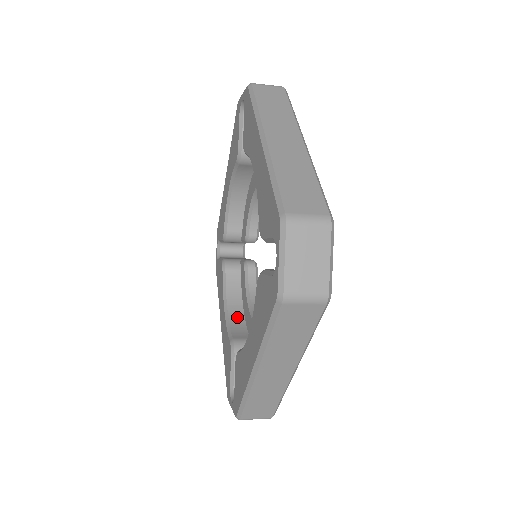
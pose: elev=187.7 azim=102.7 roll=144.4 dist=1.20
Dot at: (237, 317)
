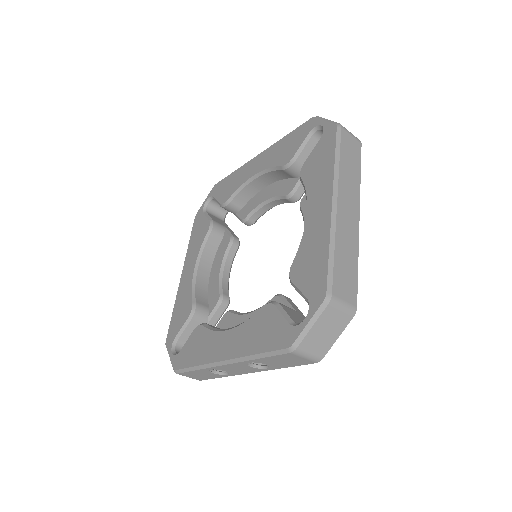
Dot at: occluded
